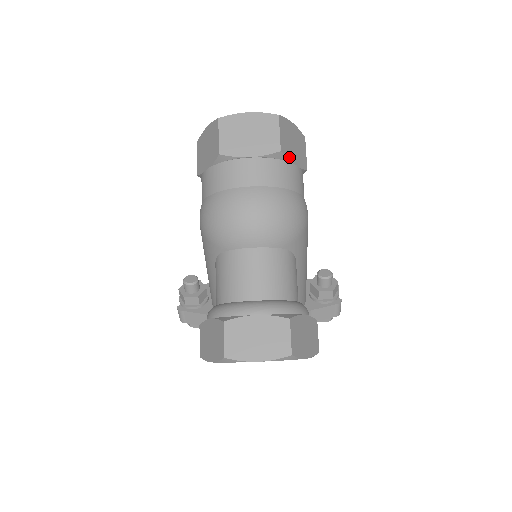
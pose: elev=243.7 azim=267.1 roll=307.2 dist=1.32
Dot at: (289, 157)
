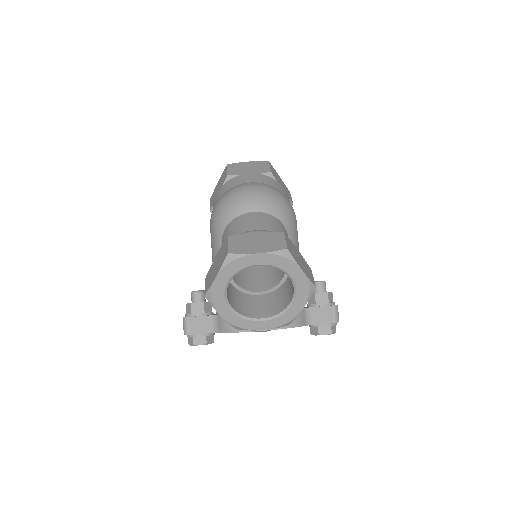
Dot at: (278, 182)
